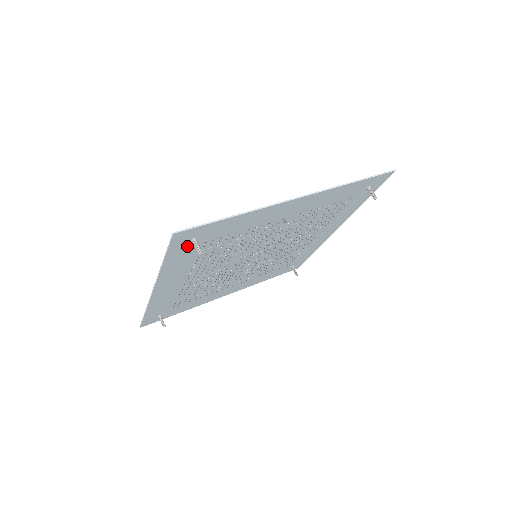
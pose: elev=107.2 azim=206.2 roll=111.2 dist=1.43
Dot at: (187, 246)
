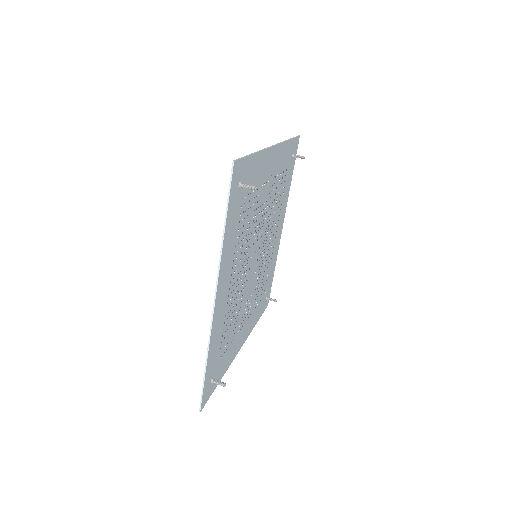
Dot at: (236, 198)
